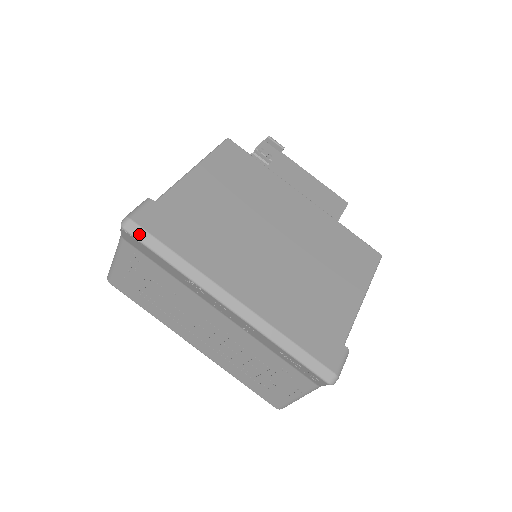
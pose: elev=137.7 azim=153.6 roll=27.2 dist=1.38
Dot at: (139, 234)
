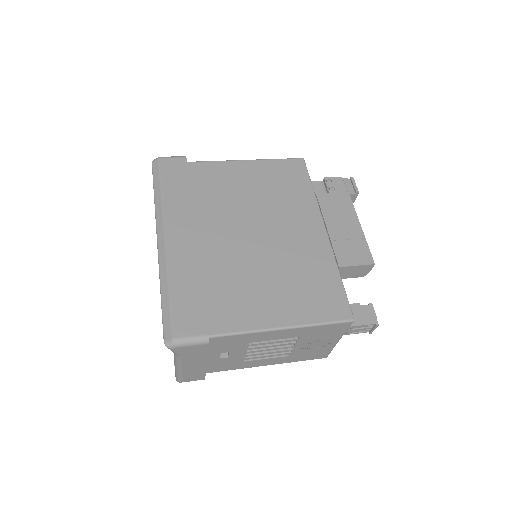
Dot at: (155, 169)
